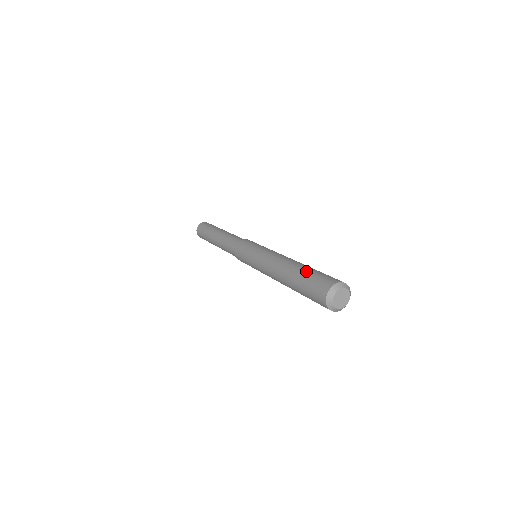
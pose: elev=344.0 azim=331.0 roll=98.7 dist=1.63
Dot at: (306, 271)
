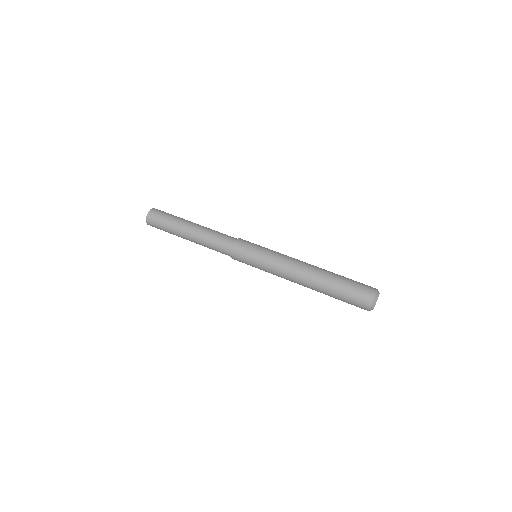
Dot at: (336, 291)
